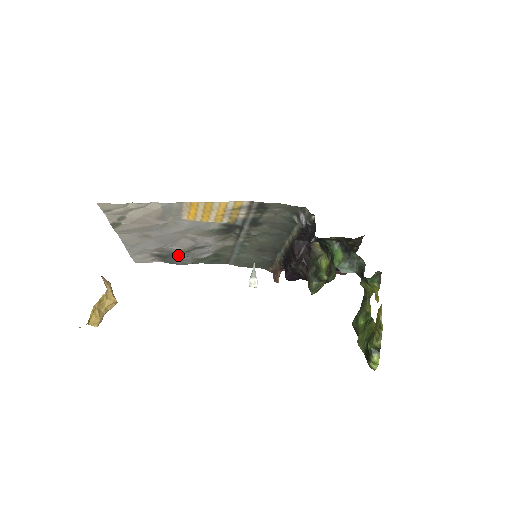
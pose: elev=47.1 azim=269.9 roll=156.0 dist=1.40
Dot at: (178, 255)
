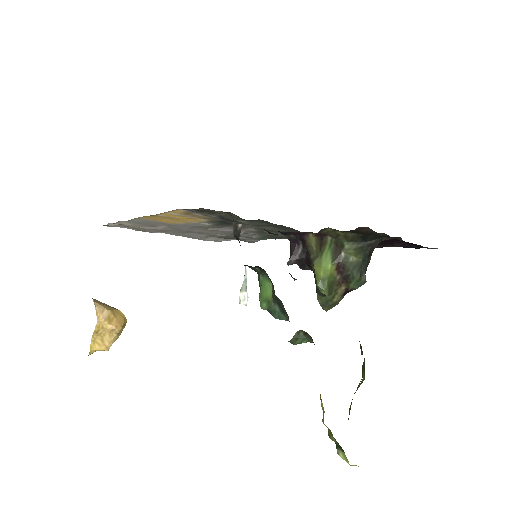
Dot at: occluded
